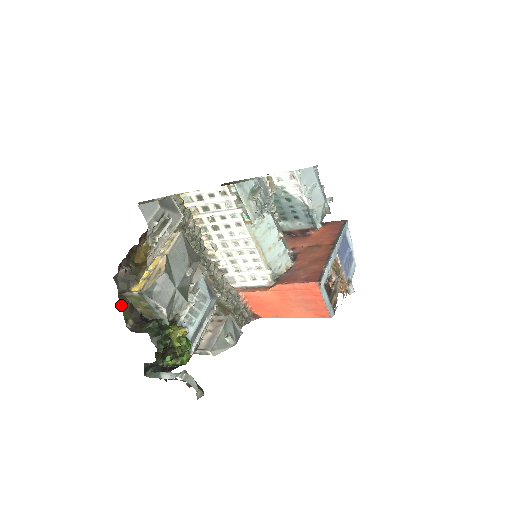
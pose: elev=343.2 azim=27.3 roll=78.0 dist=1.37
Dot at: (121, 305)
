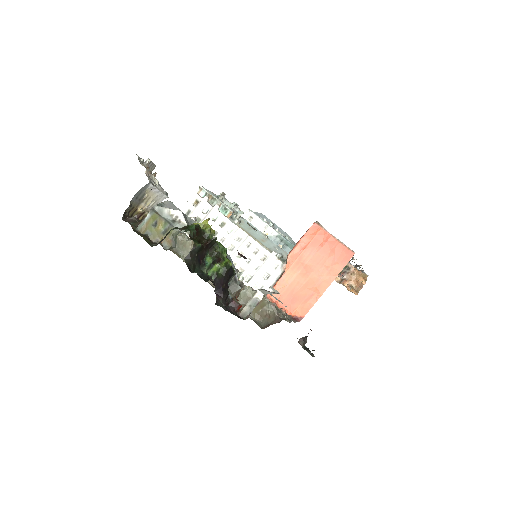
Dot at: (138, 234)
